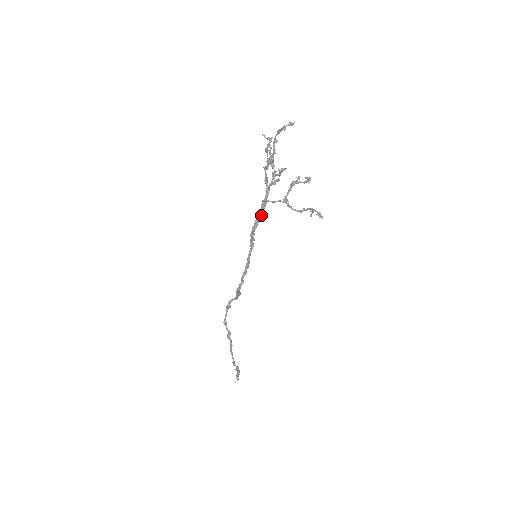
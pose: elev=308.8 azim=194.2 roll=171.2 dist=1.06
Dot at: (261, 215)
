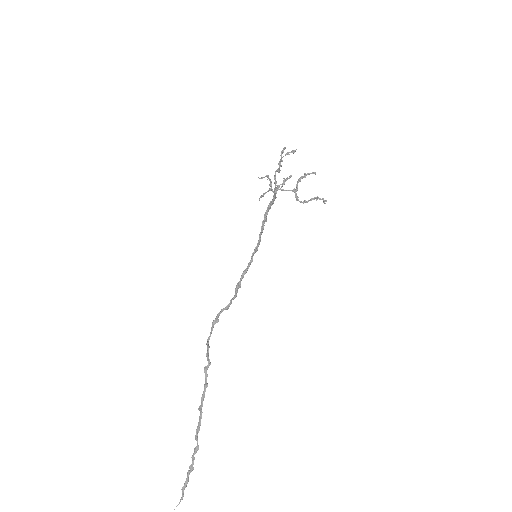
Dot at: (273, 202)
